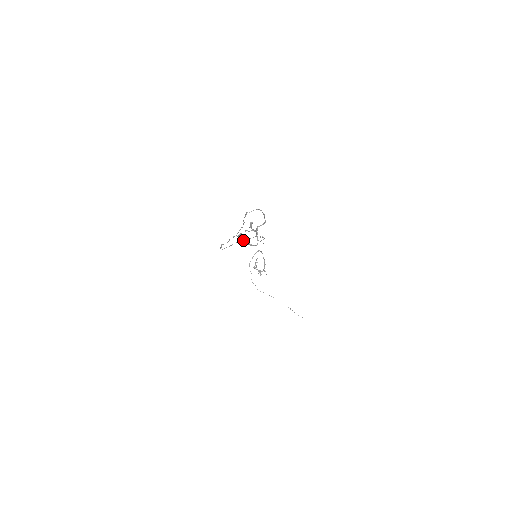
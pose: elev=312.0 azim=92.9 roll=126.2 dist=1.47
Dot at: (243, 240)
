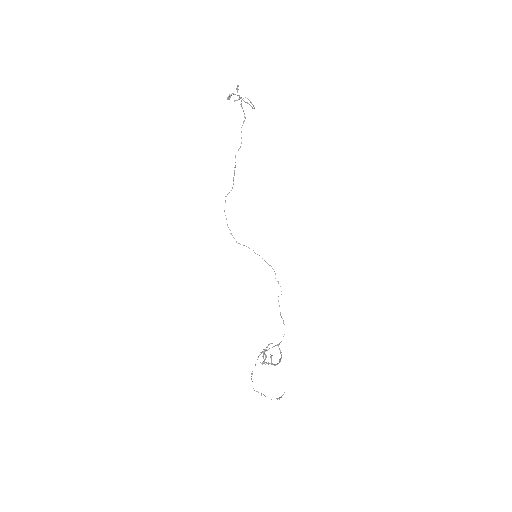
Dot at: (228, 98)
